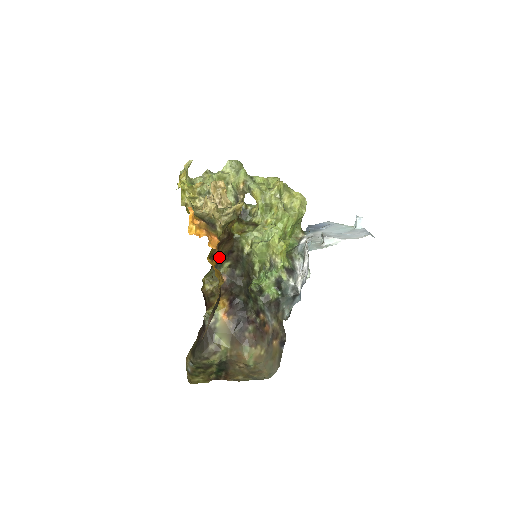
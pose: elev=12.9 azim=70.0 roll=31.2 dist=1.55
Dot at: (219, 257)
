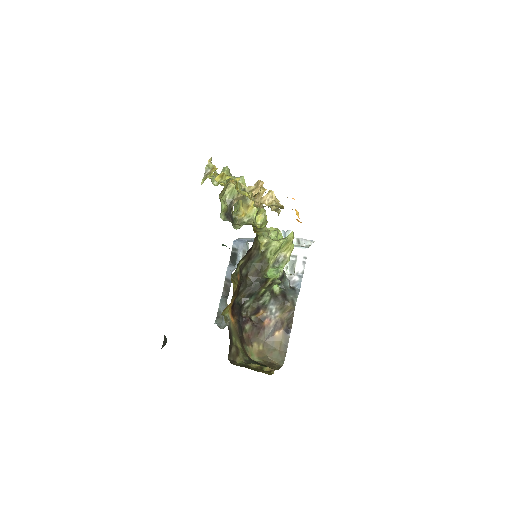
Dot at: occluded
